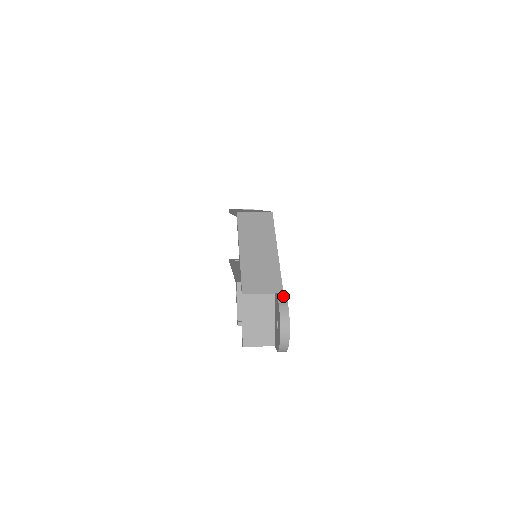
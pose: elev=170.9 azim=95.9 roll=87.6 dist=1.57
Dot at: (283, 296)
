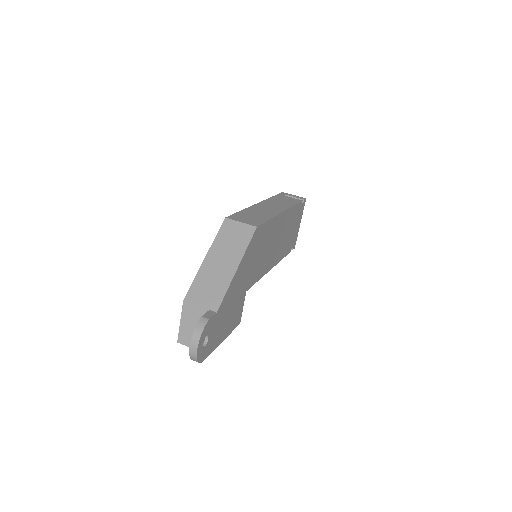
Dot at: (208, 317)
